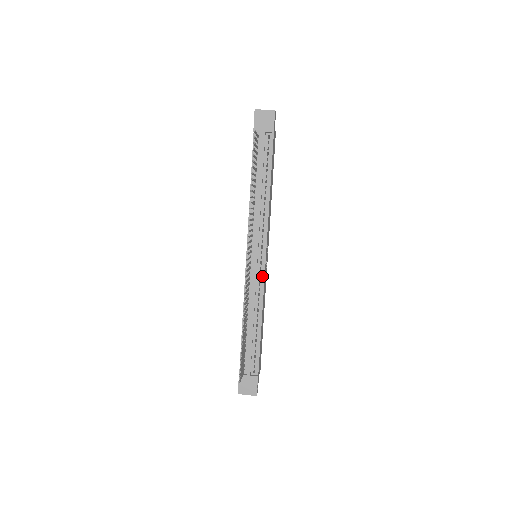
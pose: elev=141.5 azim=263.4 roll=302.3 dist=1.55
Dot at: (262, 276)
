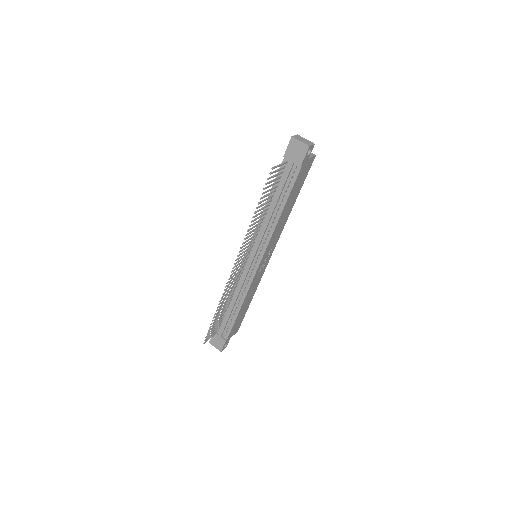
Dot at: (252, 276)
